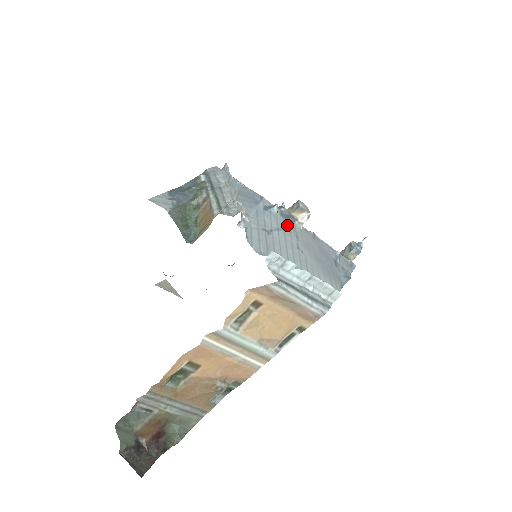
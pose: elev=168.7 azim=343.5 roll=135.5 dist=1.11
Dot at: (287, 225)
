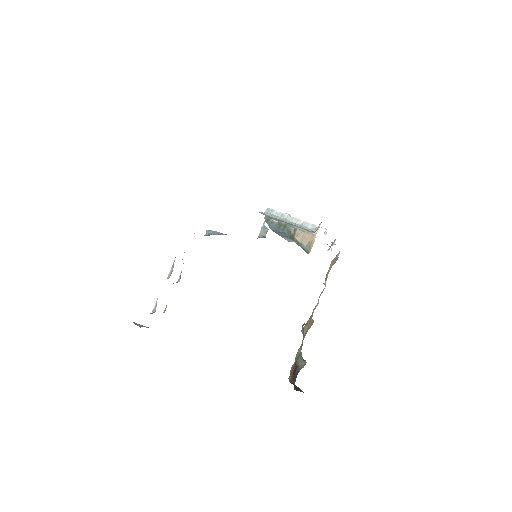
Dot at: occluded
